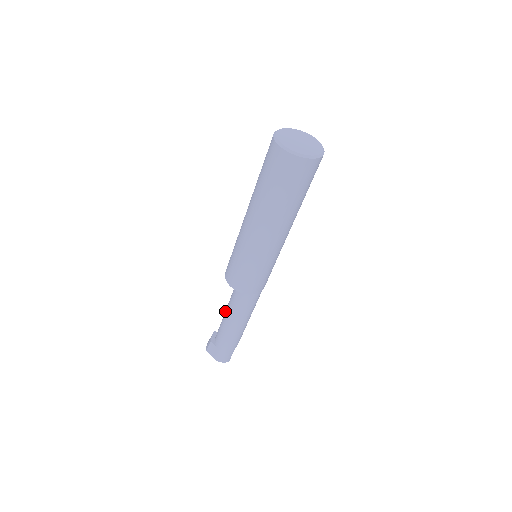
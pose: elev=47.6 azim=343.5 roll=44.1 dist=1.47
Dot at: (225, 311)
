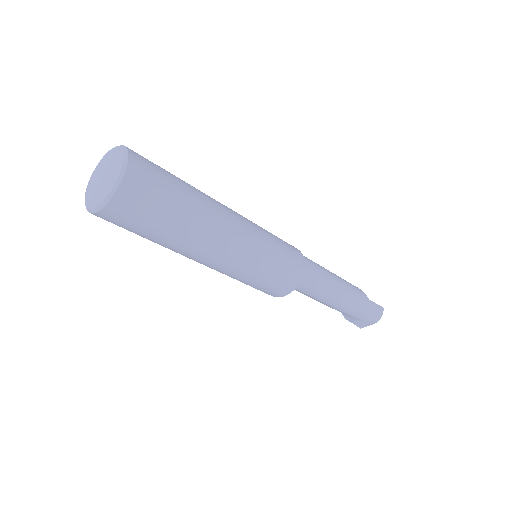
Dot at: occluded
